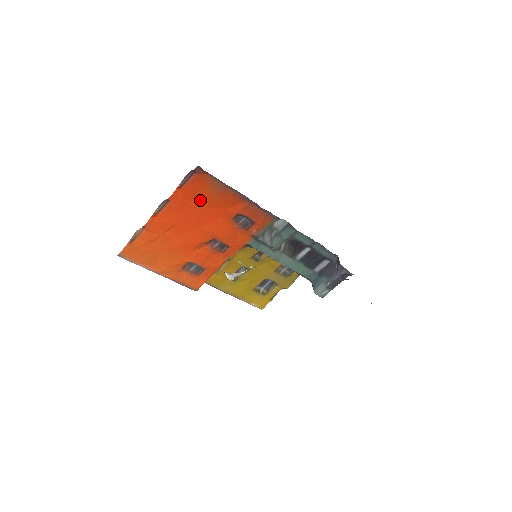
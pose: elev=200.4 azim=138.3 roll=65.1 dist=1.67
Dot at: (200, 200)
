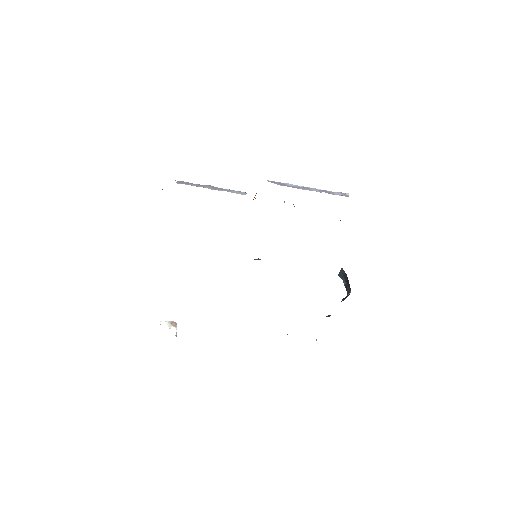
Dot at: occluded
